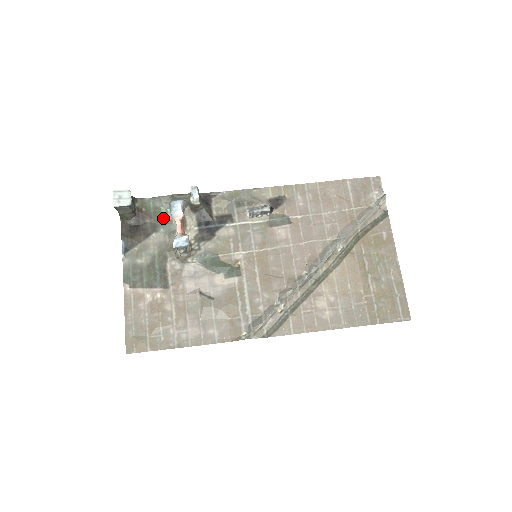
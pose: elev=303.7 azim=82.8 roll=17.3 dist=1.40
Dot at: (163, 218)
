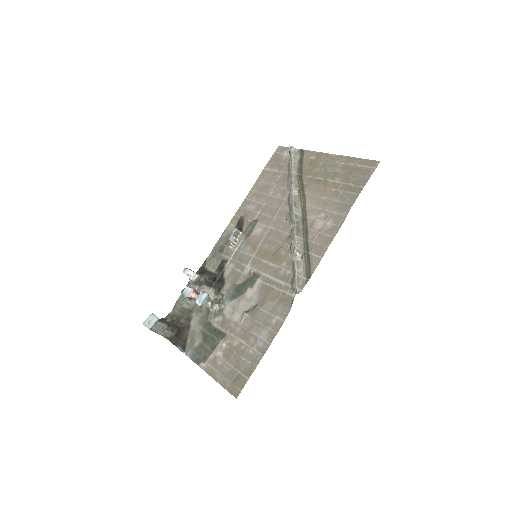
Dot at: (189, 309)
